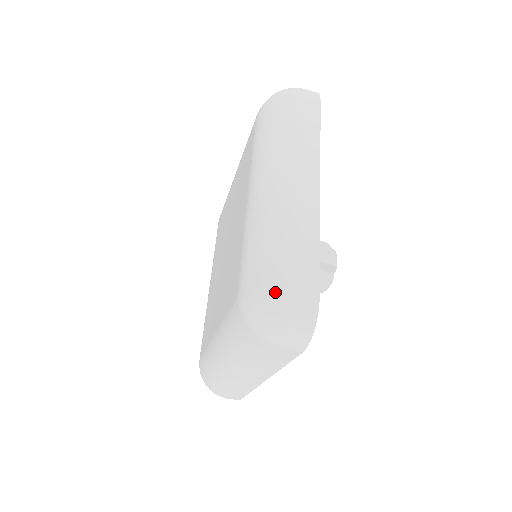
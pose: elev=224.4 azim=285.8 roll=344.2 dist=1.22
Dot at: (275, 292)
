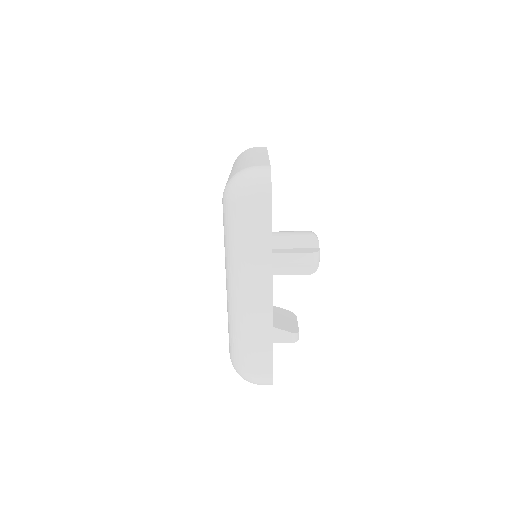
Dot at: (240, 171)
